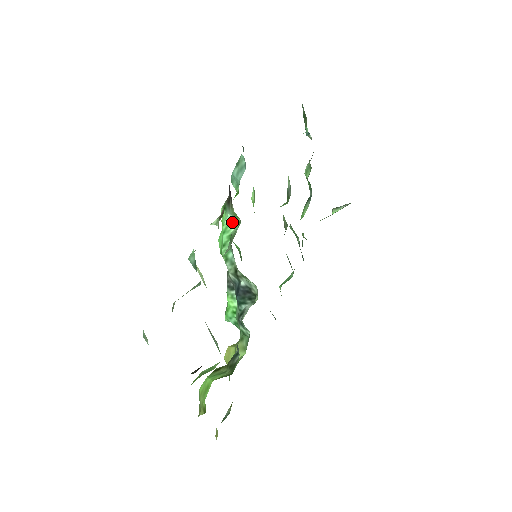
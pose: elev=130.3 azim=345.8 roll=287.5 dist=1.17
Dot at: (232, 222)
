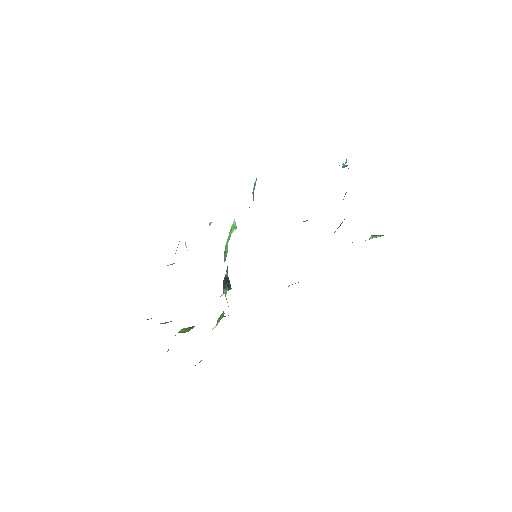
Dot at: (235, 226)
